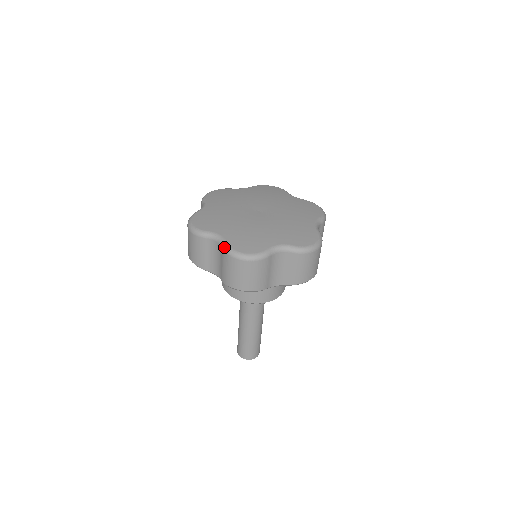
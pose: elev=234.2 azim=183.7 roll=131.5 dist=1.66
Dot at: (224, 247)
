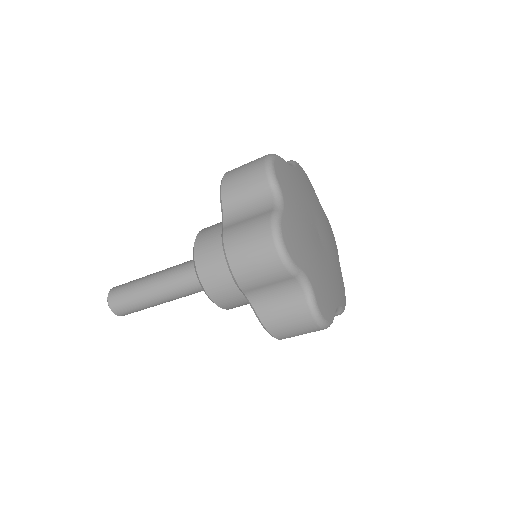
Dot at: (312, 304)
